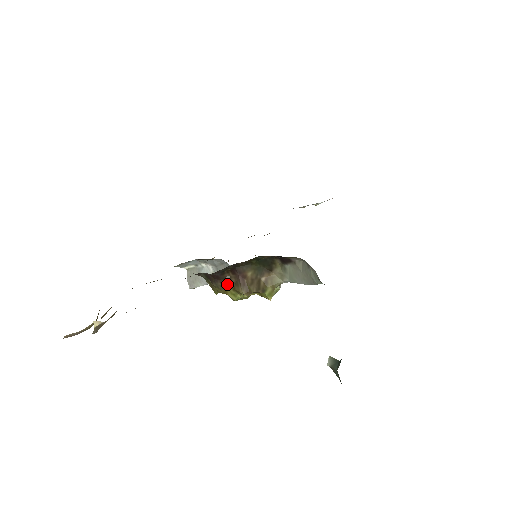
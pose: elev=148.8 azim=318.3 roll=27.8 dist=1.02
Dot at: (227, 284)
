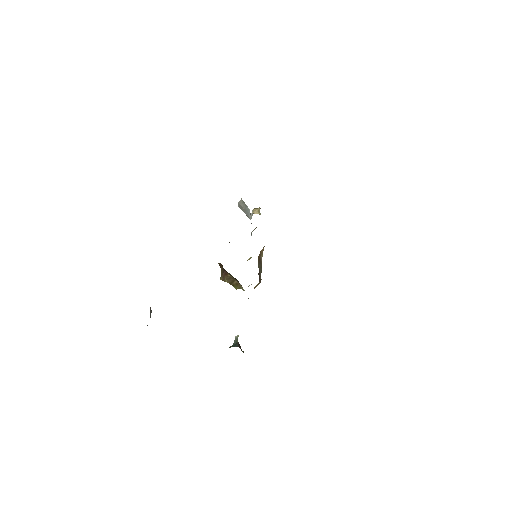
Dot at: (219, 265)
